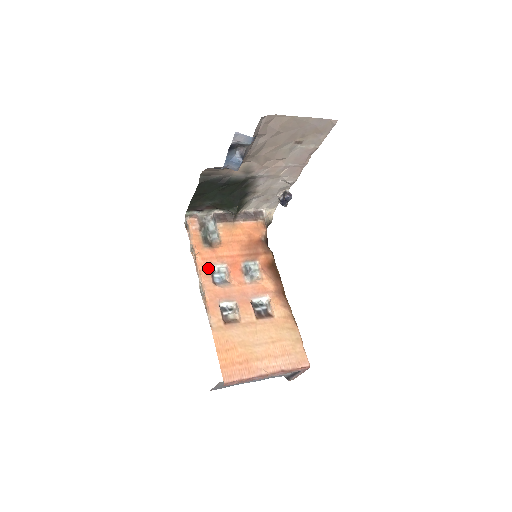
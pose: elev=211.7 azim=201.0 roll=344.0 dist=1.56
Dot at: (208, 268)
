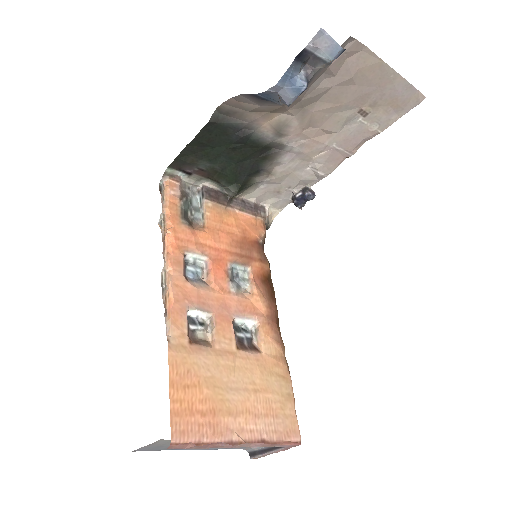
Dot at: (181, 253)
